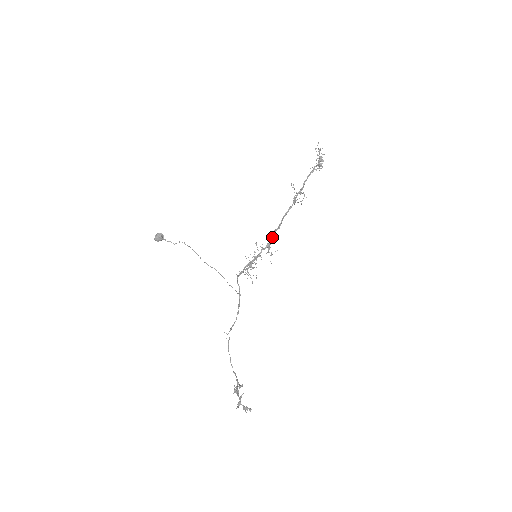
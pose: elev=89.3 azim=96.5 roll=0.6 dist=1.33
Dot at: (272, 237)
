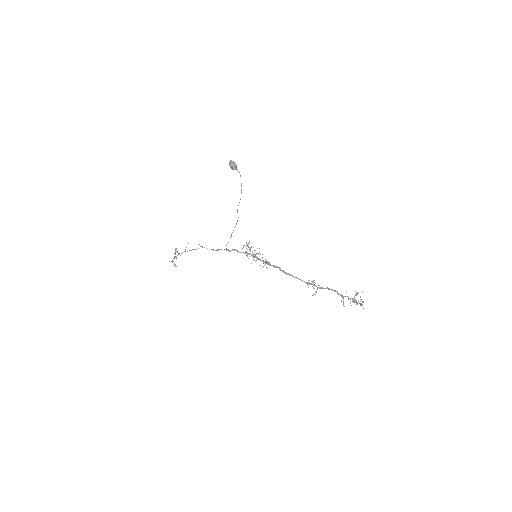
Dot at: (274, 267)
